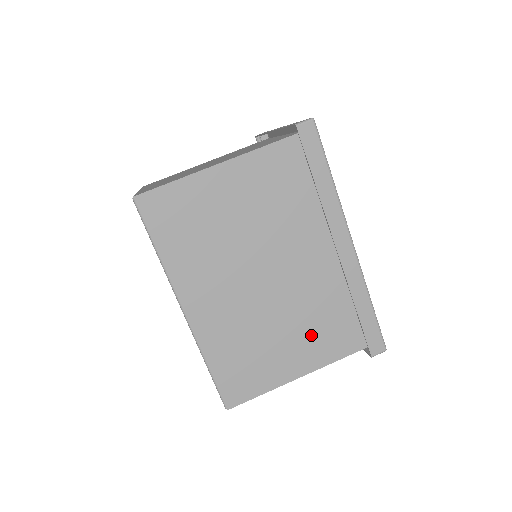
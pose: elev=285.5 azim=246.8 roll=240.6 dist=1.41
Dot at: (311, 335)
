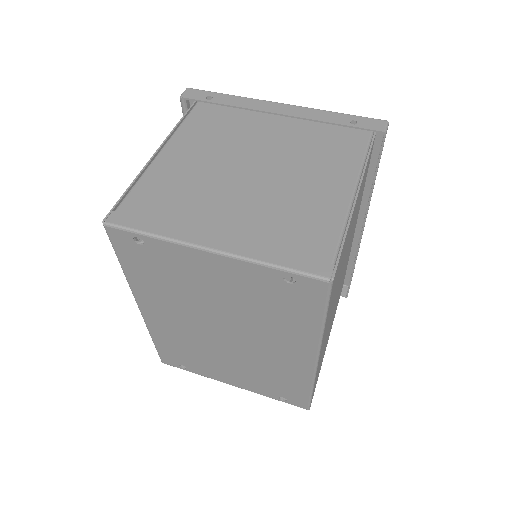
Dot at: occluded
